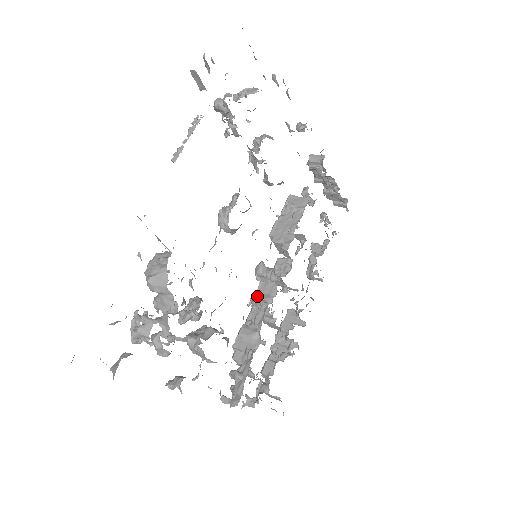
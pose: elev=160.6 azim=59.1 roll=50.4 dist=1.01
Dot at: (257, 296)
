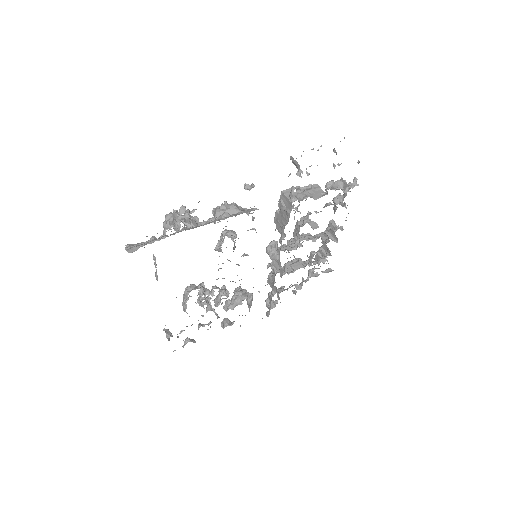
Dot at: (272, 263)
